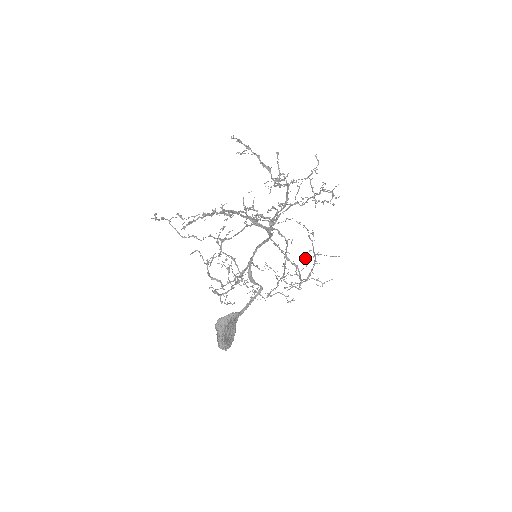
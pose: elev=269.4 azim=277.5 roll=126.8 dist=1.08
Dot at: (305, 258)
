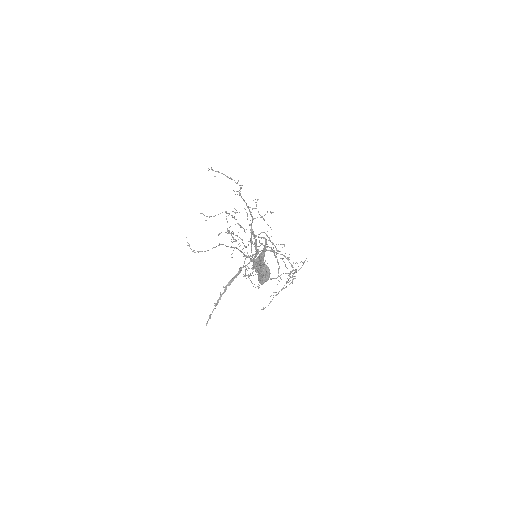
Dot at: (285, 253)
